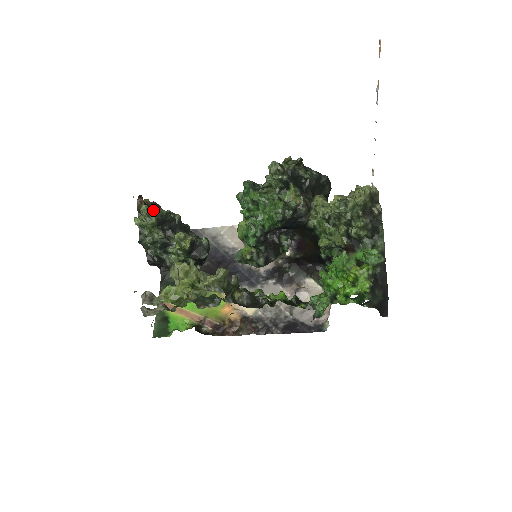
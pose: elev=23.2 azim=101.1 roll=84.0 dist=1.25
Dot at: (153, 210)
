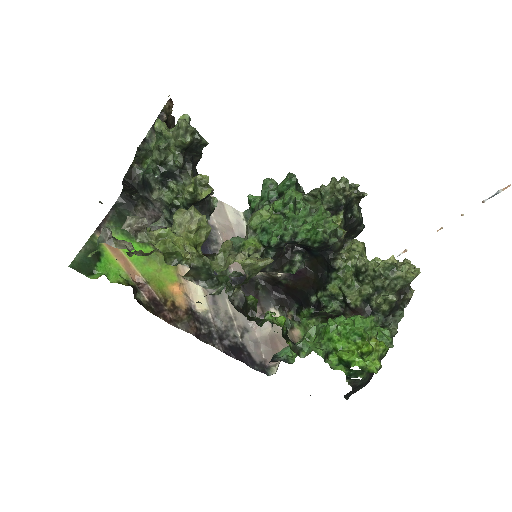
Dot at: occluded
